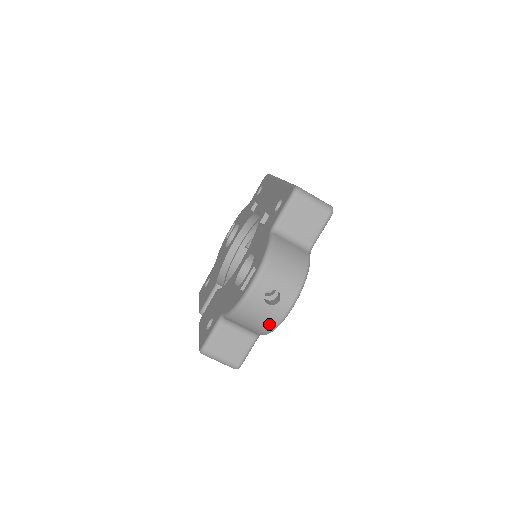
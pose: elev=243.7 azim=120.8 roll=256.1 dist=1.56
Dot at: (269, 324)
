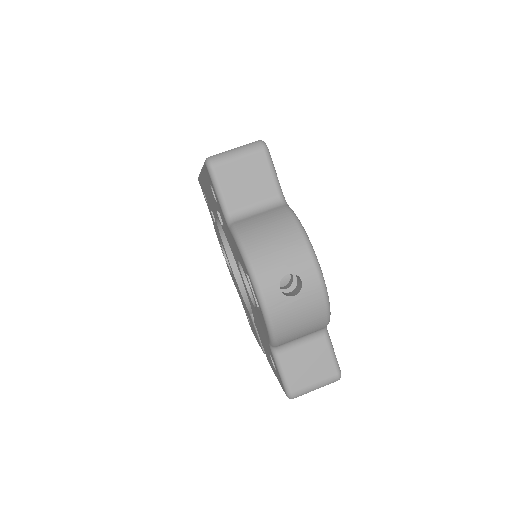
Dot at: (318, 312)
